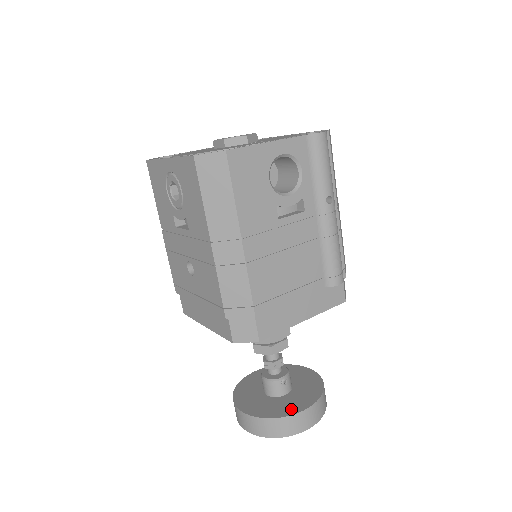
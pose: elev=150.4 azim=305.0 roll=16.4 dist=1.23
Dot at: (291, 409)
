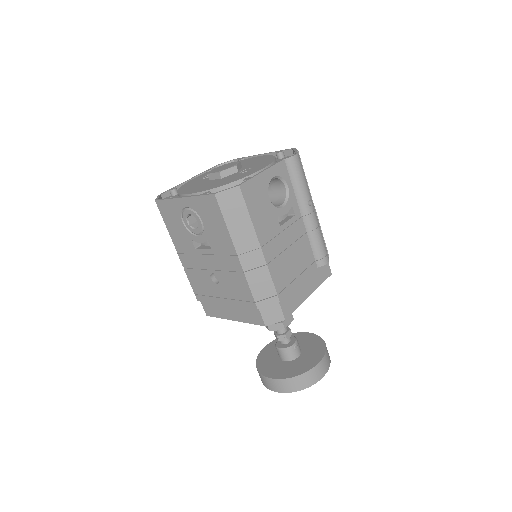
Dot at: (308, 365)
